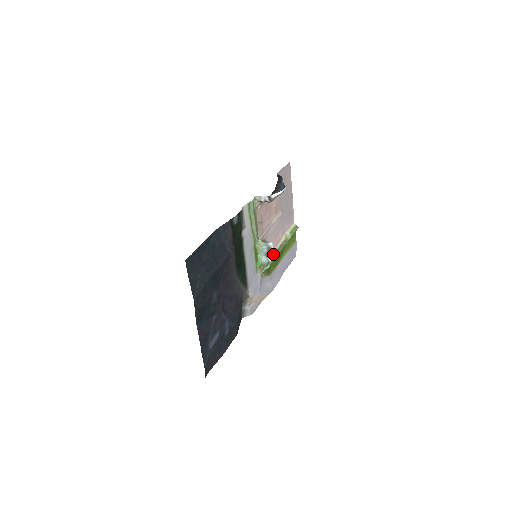
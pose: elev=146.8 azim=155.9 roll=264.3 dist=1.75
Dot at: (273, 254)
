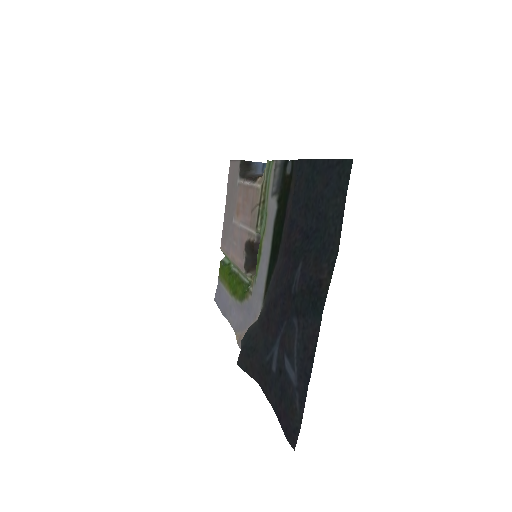
Dot at: (241, 271)
